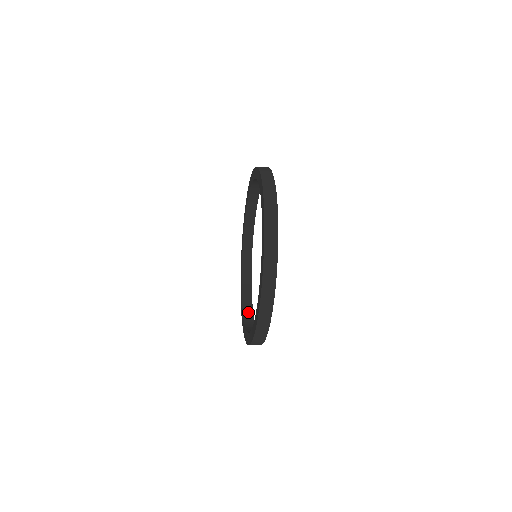
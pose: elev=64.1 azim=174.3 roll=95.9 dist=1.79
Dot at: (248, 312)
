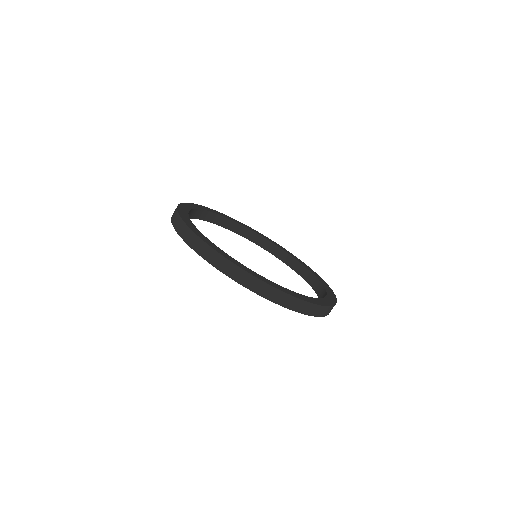
Dot at: occluded
